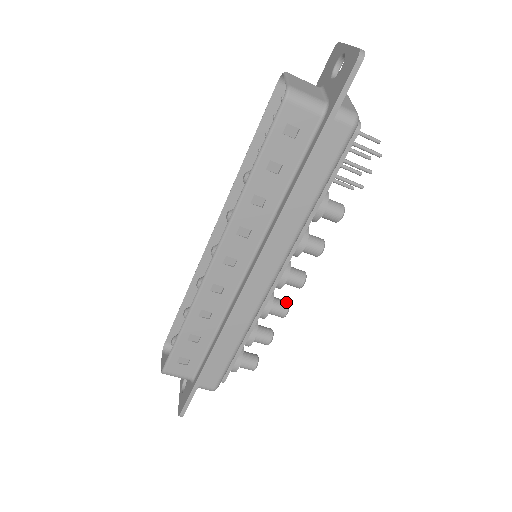
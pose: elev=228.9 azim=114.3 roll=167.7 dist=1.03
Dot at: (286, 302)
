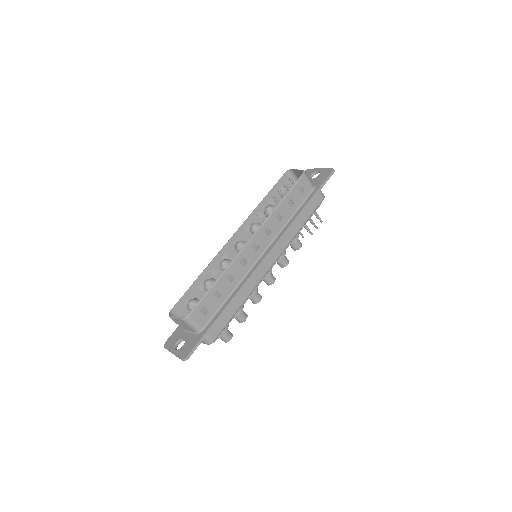
Dot at: occluded
